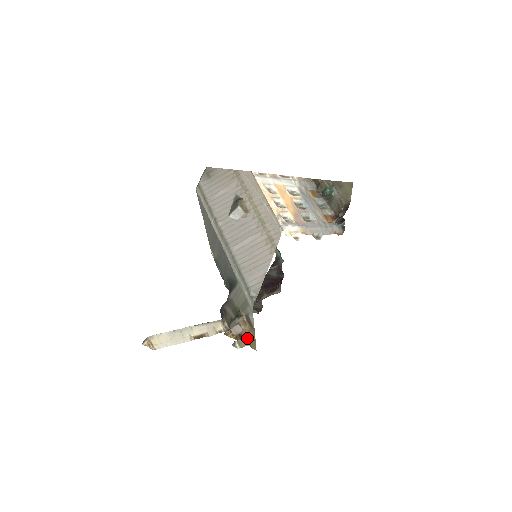
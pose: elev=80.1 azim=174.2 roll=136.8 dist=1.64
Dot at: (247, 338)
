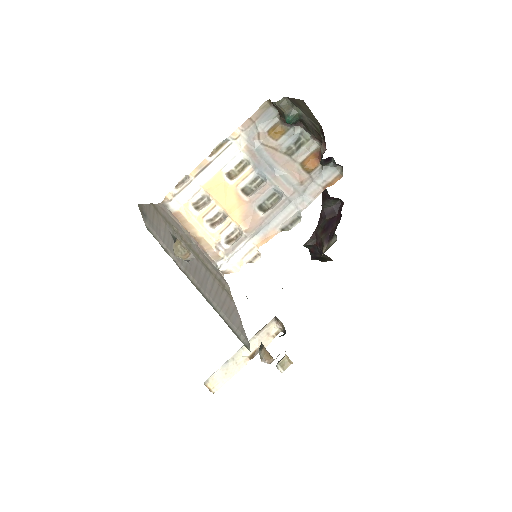
Dot at: (287, 358)
